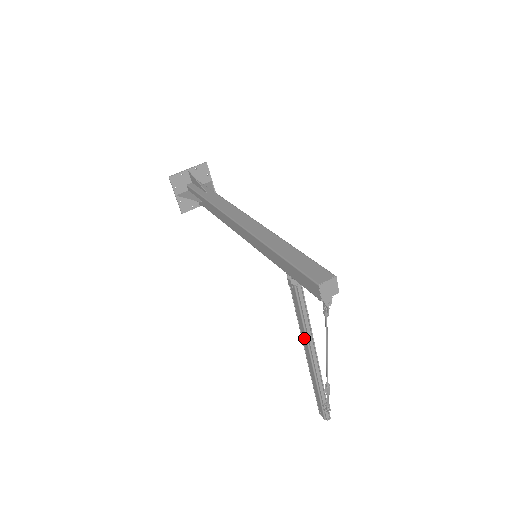
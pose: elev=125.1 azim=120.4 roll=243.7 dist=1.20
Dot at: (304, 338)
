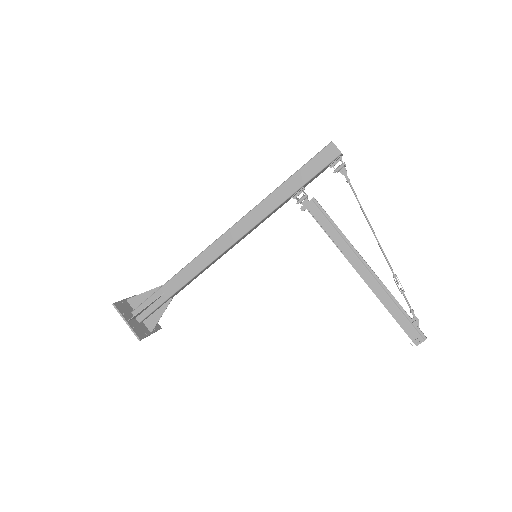
Dot at: (347, 251)
